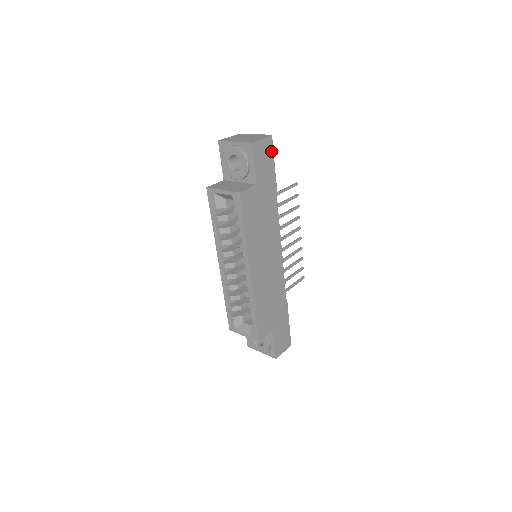
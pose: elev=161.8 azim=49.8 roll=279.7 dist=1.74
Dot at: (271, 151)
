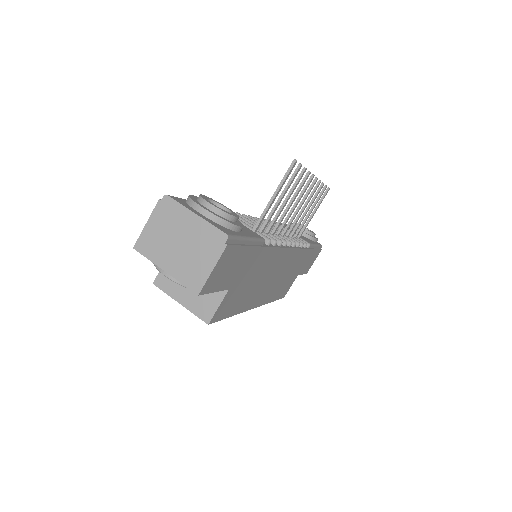
Dot at: (235, 248)
